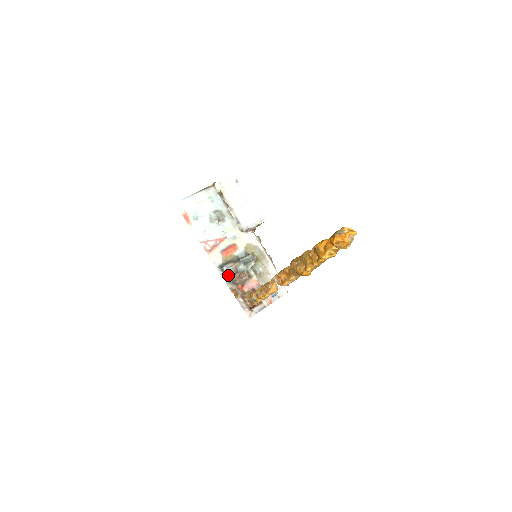
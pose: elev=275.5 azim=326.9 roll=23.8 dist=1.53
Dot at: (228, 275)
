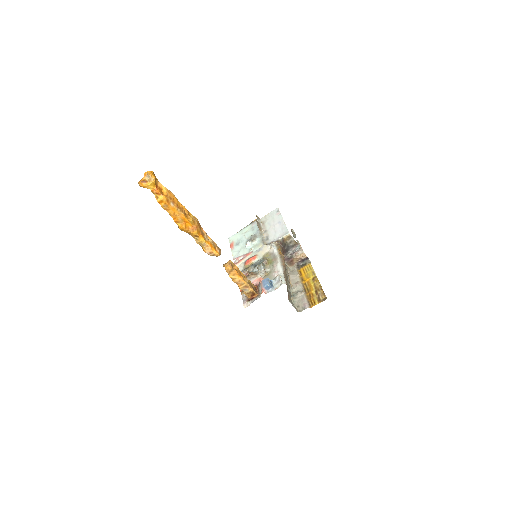
Dot at: occluded
